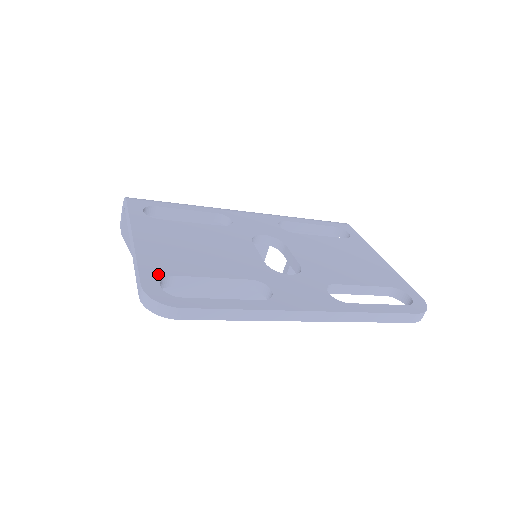
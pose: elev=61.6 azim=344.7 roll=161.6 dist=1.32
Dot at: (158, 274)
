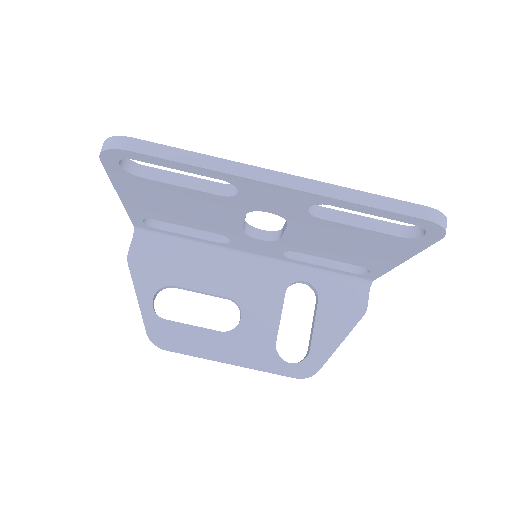
Dot at: occluded
